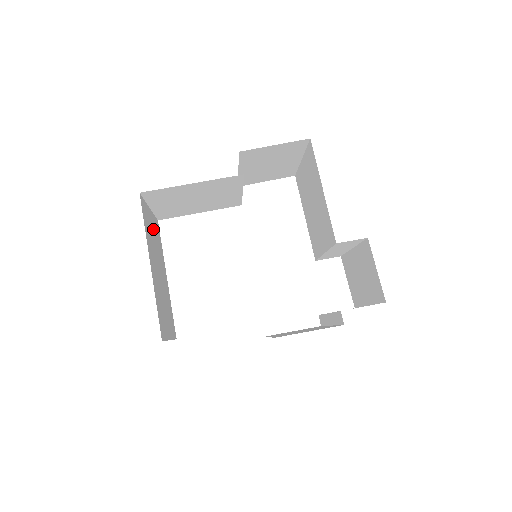
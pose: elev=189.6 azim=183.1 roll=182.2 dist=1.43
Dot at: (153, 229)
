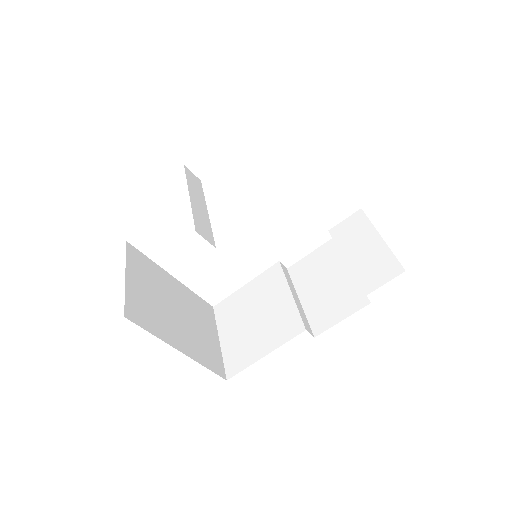
Dot at: (142, 285)
